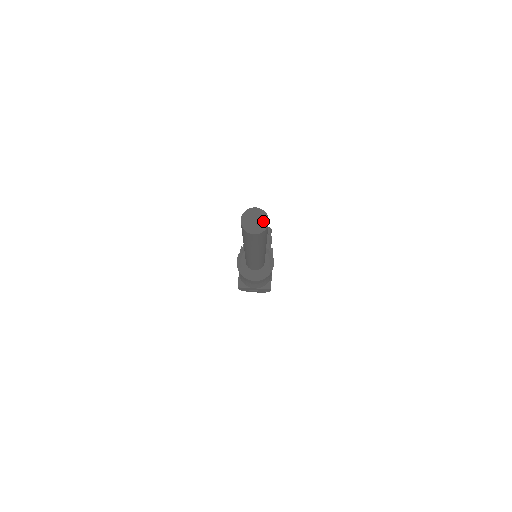
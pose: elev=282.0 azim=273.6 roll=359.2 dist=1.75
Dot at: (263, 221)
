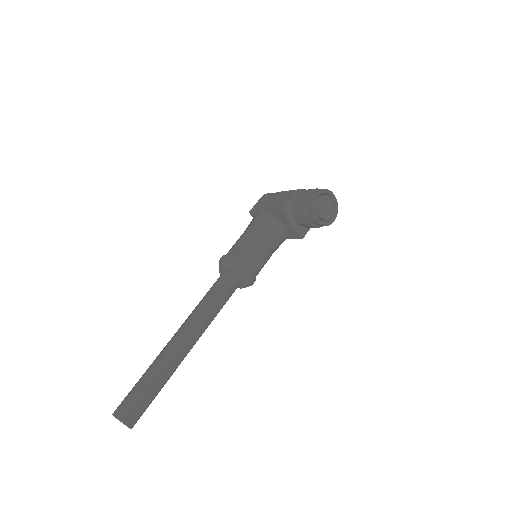
Dot at: occluded
